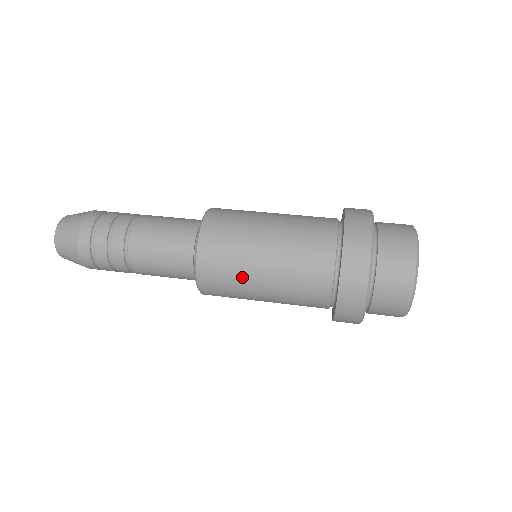
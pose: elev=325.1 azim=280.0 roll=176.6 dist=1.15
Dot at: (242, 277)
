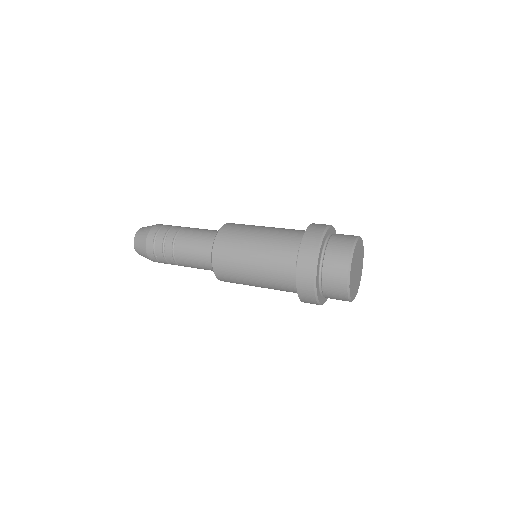
Dot at: (239, 259)
